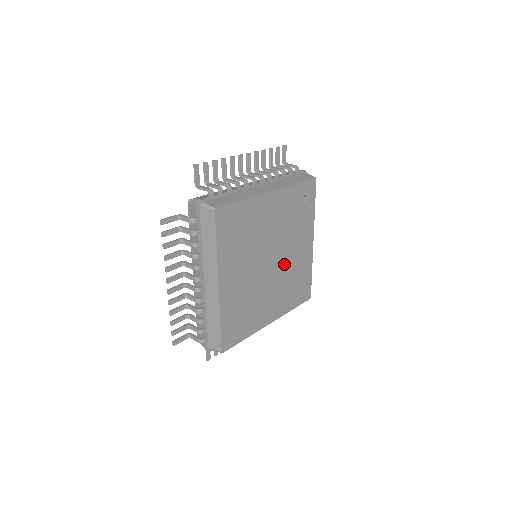
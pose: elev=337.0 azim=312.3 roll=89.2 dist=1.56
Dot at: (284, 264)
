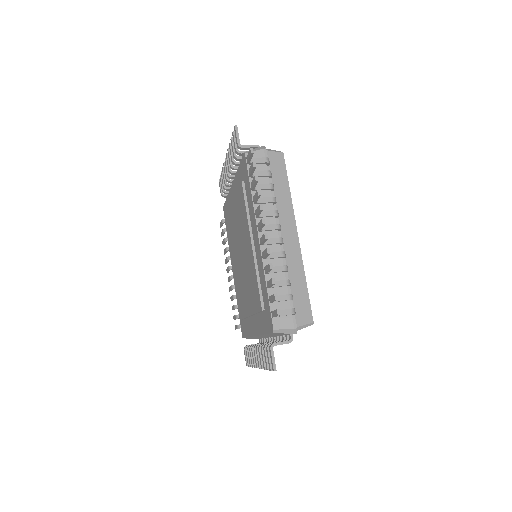
Dot at: occluded
